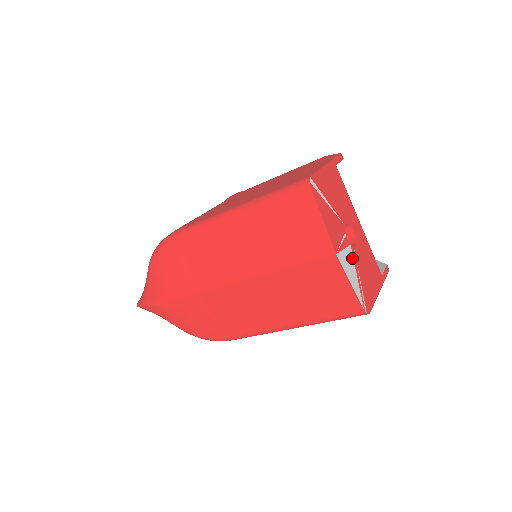
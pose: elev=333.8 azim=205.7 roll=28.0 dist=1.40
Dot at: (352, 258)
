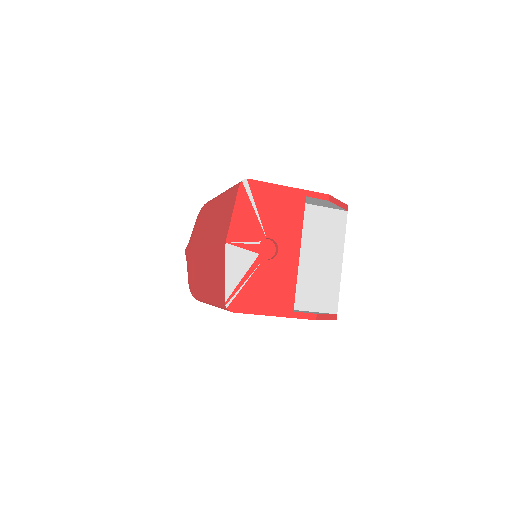
Dot at: (250, 263)
